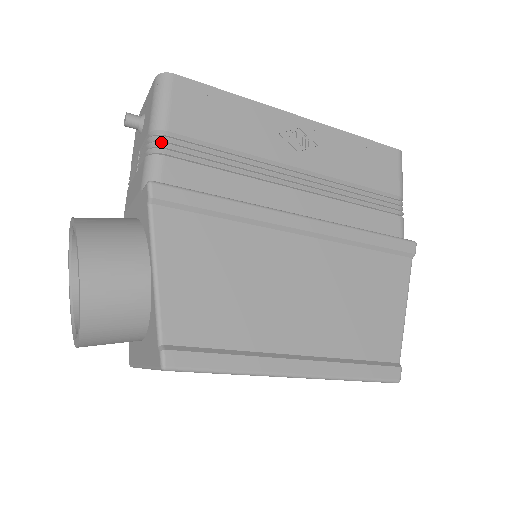
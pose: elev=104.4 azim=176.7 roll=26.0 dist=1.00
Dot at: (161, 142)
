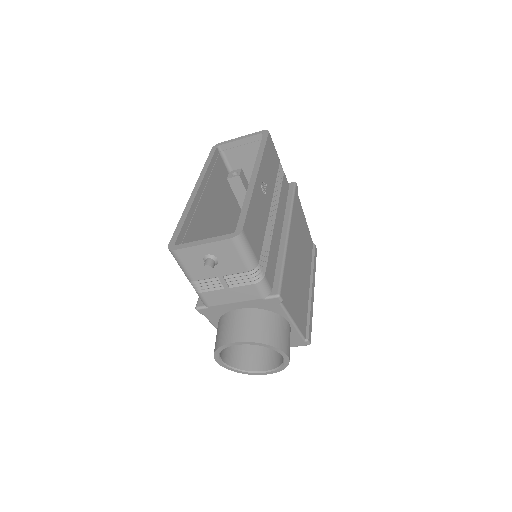
Dot at: (261, 271)
